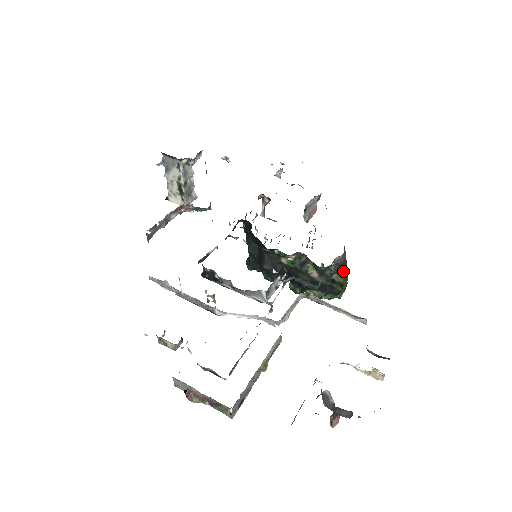
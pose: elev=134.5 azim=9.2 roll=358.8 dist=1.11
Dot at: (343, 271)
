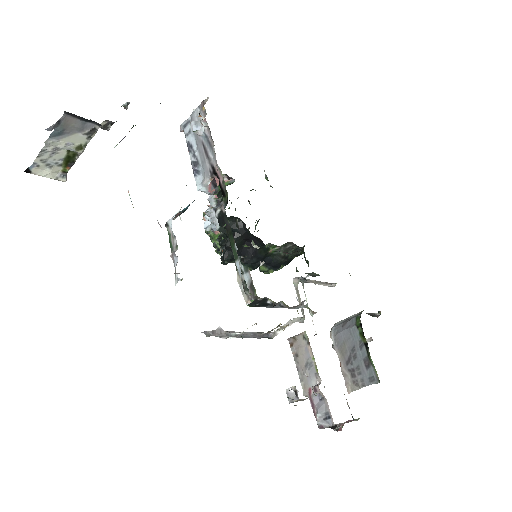
Dot at: occluded
